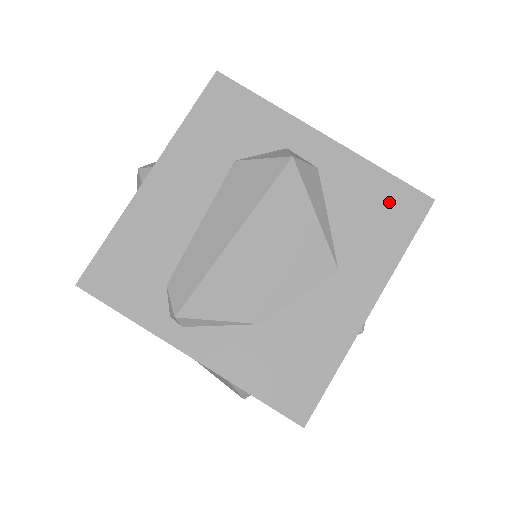
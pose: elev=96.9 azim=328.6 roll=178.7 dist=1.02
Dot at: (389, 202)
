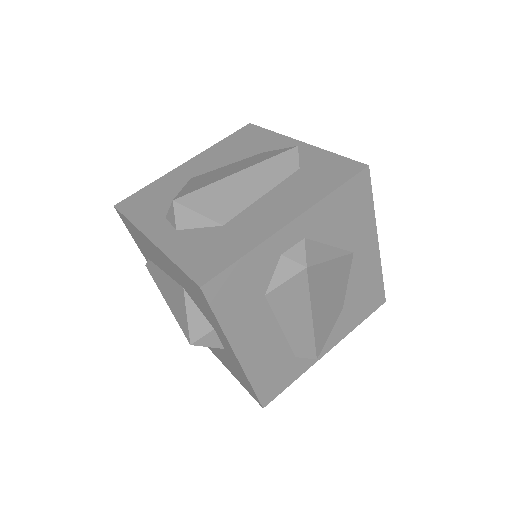
Dot at: (350, 199)
